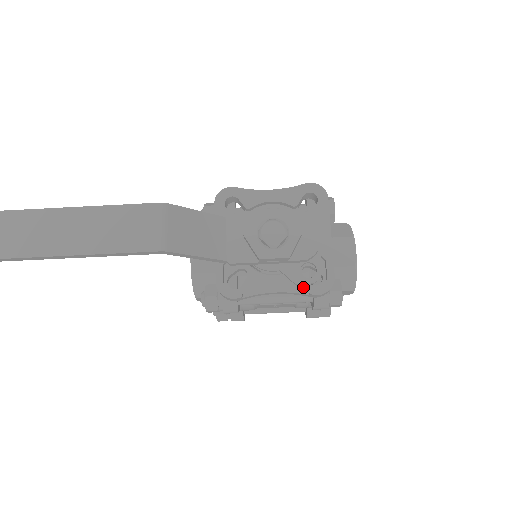
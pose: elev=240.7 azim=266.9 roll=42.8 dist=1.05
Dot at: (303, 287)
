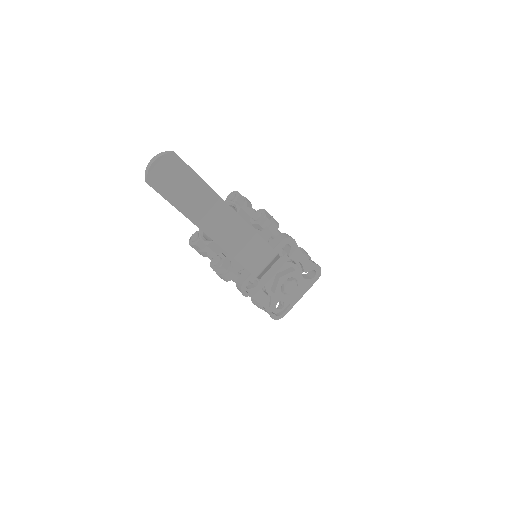
Dot at: (270, 308)
